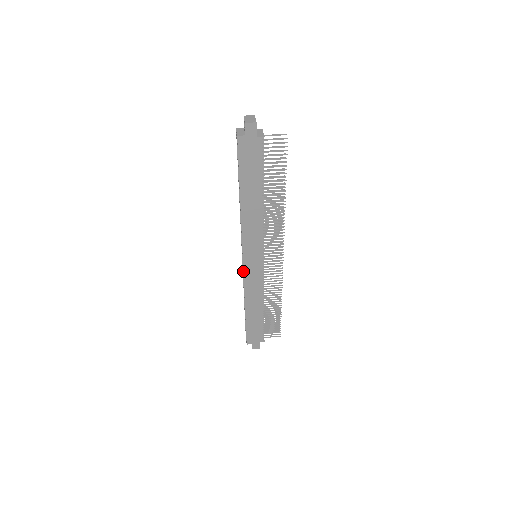
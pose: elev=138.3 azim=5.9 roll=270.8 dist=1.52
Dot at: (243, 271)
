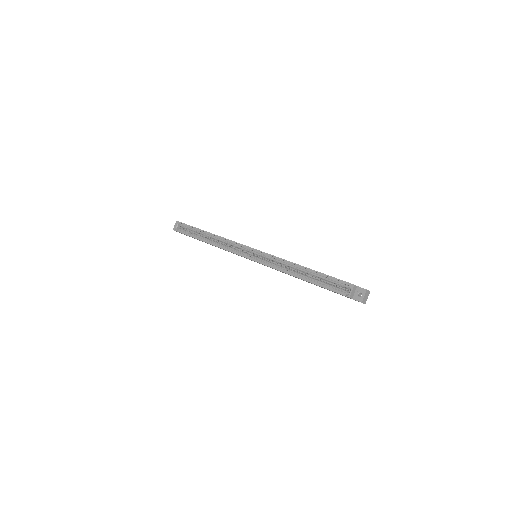
Dot at: (239, 255)
